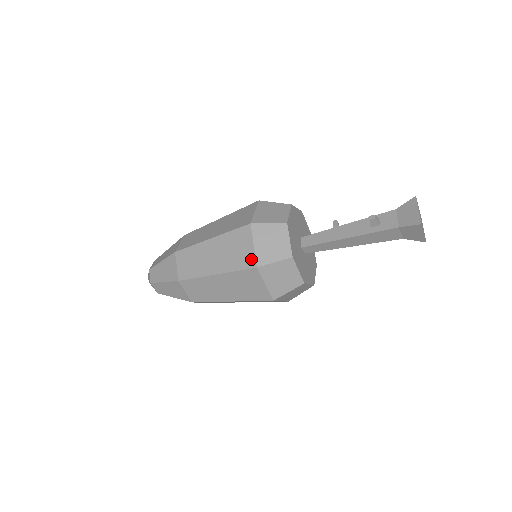
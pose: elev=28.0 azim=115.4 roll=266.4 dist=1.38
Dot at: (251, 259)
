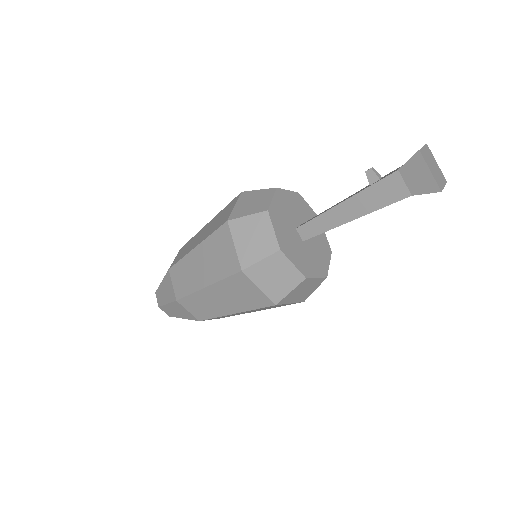
Dot at: (227, 217)
